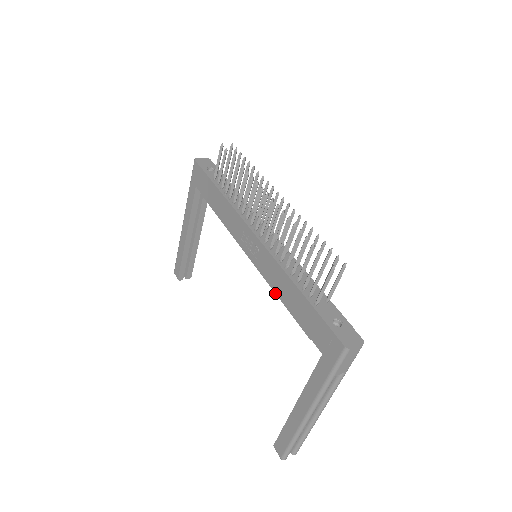
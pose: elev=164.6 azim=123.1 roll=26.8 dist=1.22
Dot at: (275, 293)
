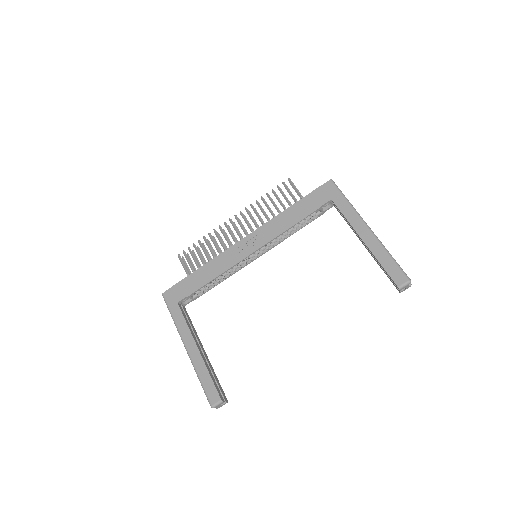
Dot at: (285, 231)
